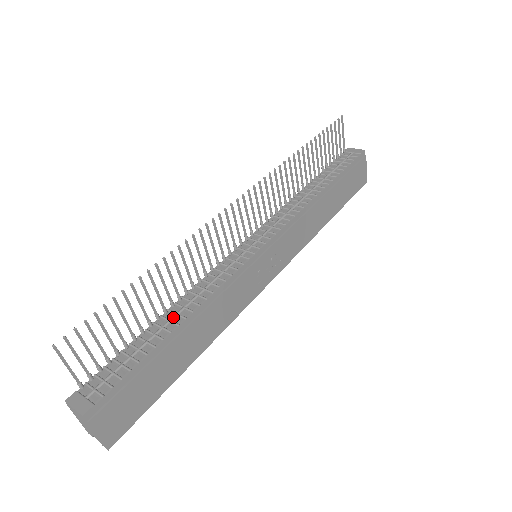
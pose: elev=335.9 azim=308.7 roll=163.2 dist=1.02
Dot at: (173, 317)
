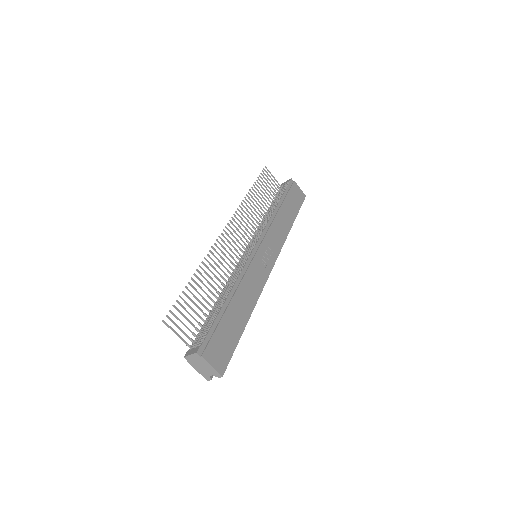
Dot at: (222, 297)
